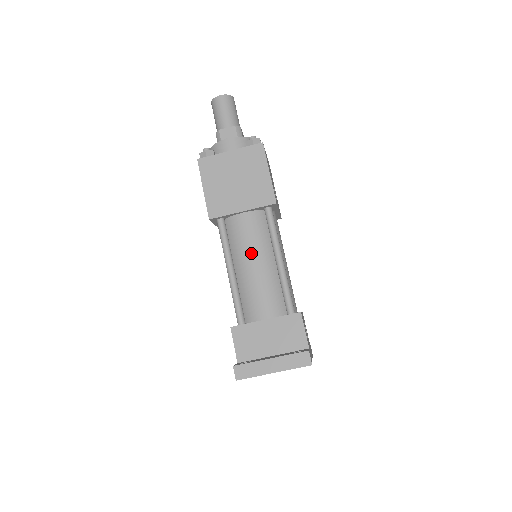
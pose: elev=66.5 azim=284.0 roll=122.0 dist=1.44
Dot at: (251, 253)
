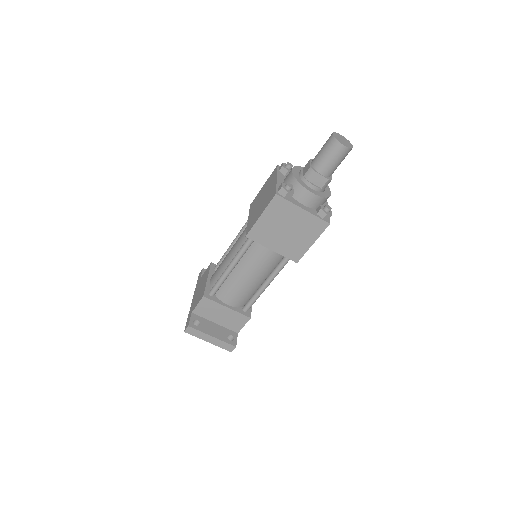
Dot at: (253, 271)
